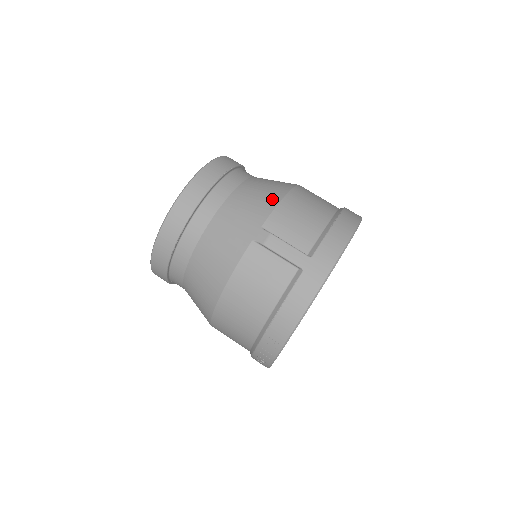
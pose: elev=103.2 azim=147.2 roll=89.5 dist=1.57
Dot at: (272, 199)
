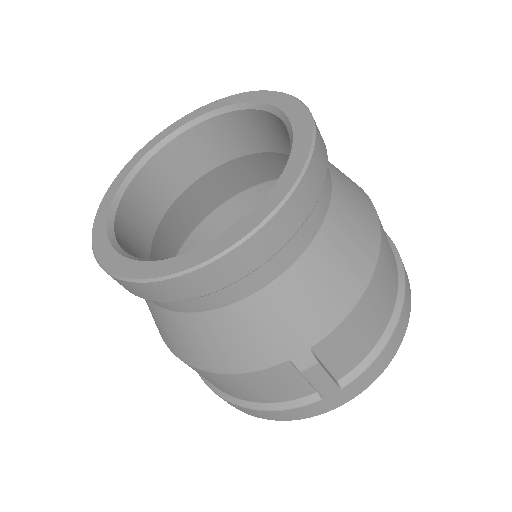
Dot at: (346, 299)
